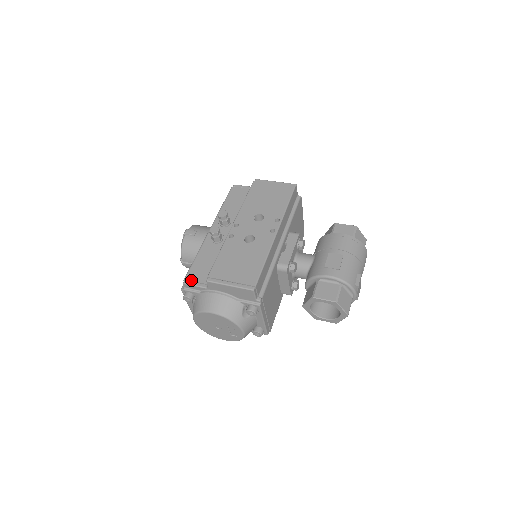
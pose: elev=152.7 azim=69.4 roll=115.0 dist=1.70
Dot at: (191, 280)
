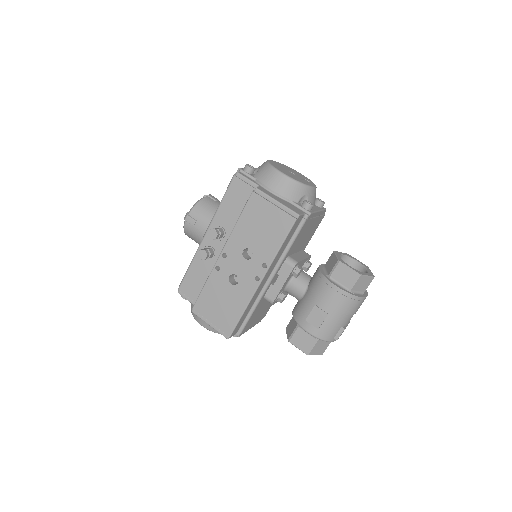
Dot at: (183, 293)
